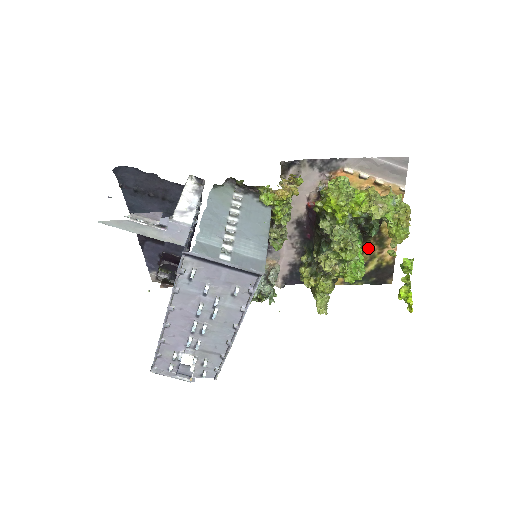
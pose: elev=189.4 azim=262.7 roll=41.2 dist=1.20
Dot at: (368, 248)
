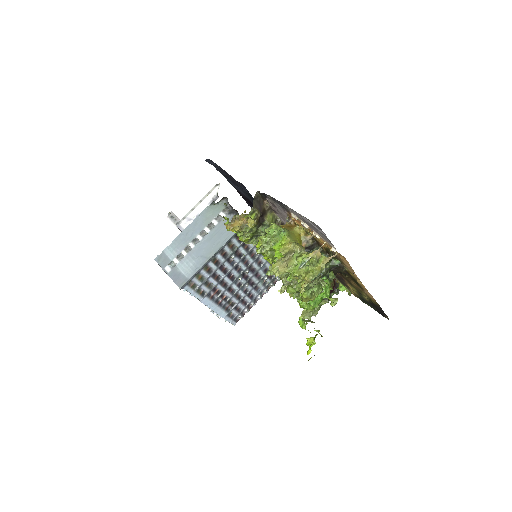
Dot at: (352, 282)
